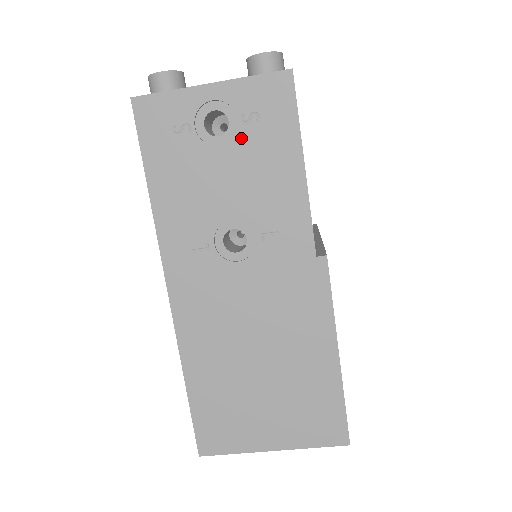
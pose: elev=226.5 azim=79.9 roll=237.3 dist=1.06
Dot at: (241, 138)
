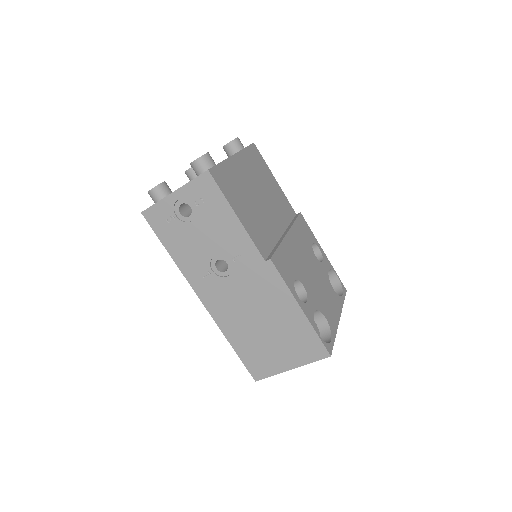
Dot at: (200, 214)
